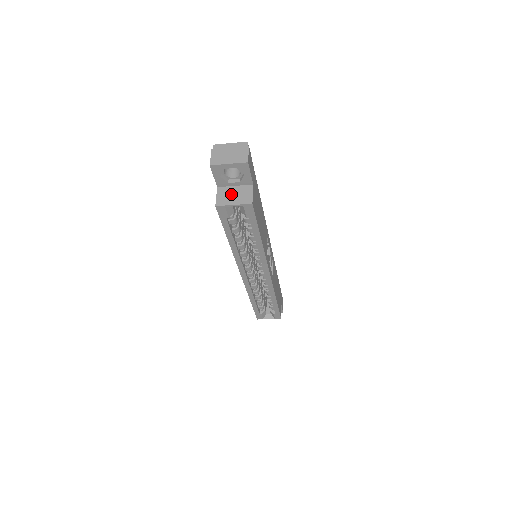
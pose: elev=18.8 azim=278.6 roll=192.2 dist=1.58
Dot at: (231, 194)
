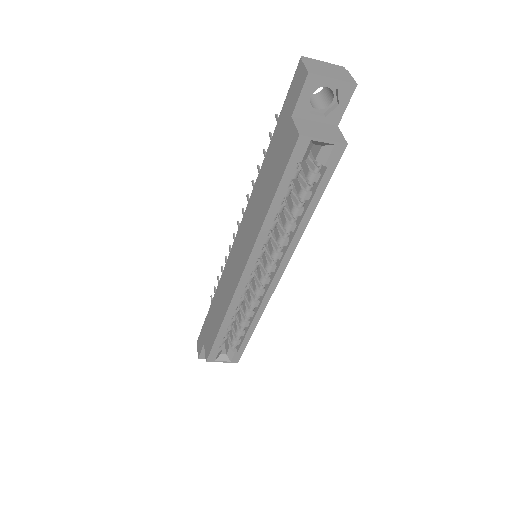
Dot at: (315, 128)
